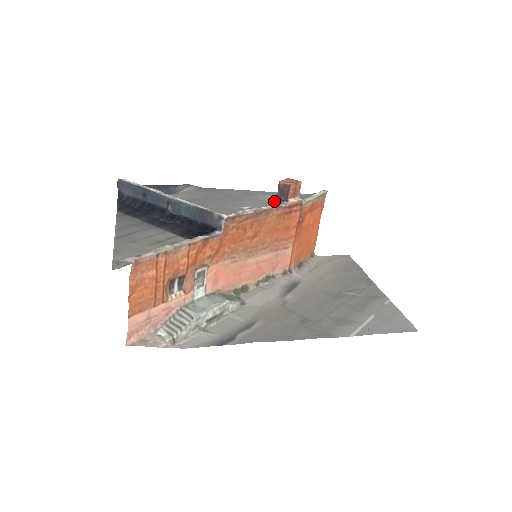
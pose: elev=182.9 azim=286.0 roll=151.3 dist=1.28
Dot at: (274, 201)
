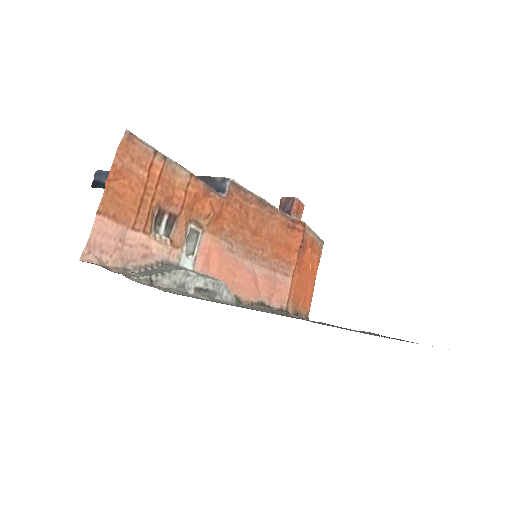
Dot at: occluded
